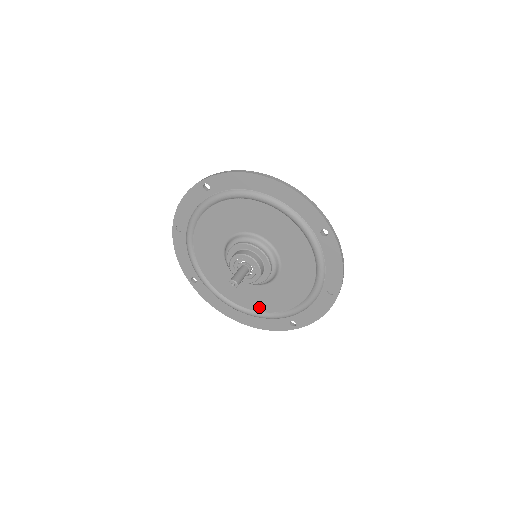
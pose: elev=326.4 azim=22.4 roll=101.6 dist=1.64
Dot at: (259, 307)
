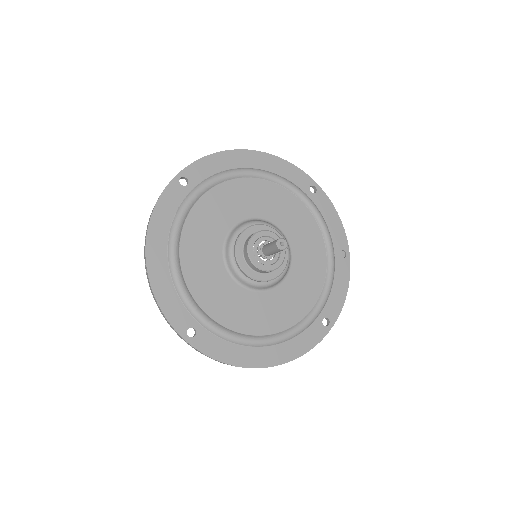
Dot at: (285, 321)
